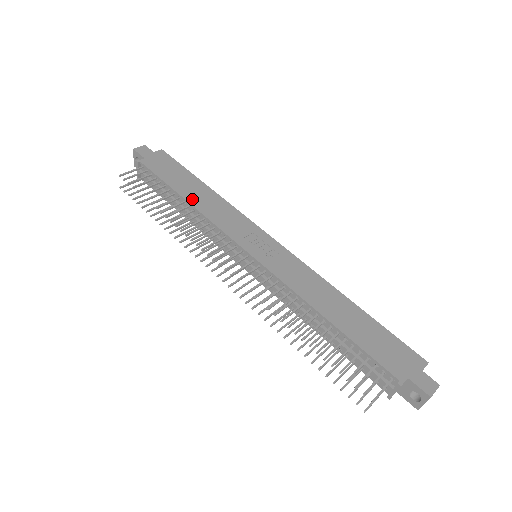
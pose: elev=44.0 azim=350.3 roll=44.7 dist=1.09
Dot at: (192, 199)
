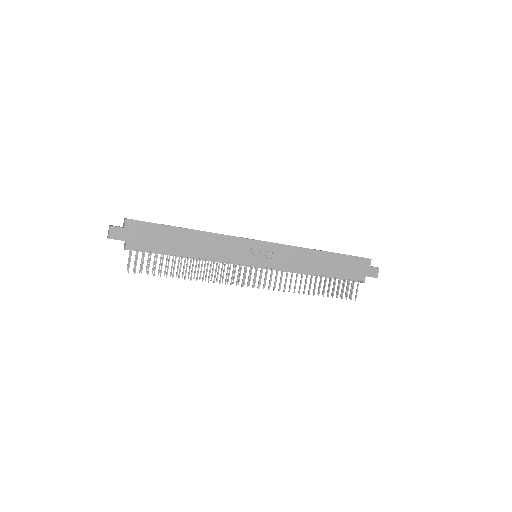
Dot at: (193, 252)
